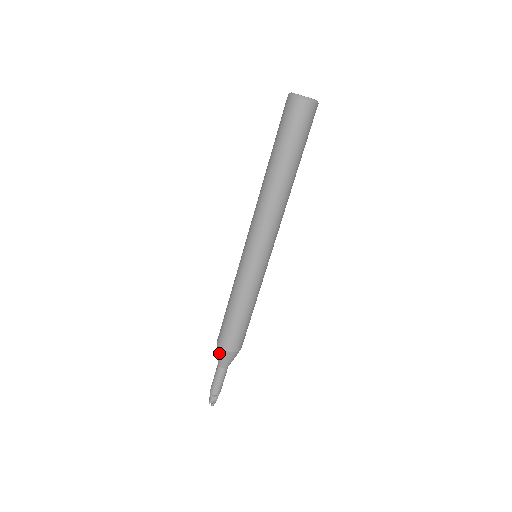
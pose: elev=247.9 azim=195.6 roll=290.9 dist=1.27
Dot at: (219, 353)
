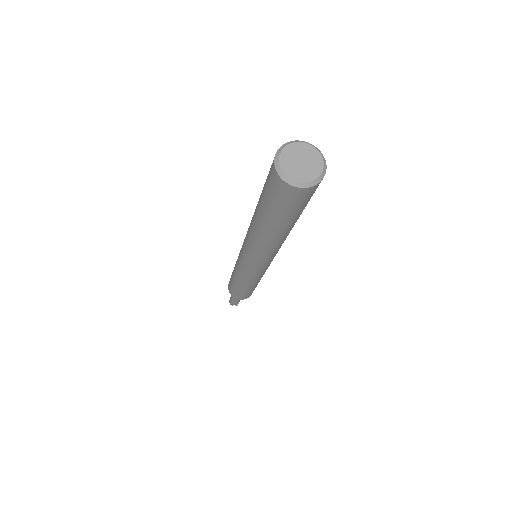
Dot at: occluded
